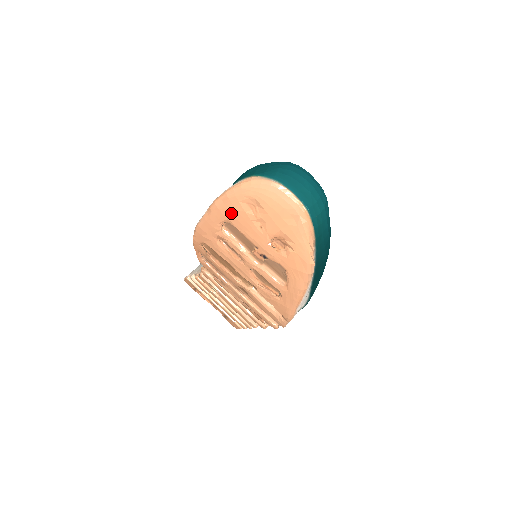
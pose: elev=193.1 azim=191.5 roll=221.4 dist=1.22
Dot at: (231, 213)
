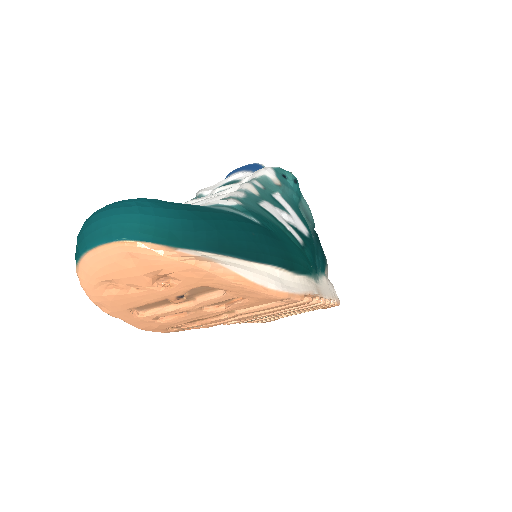
Dot at: (117, 306)
